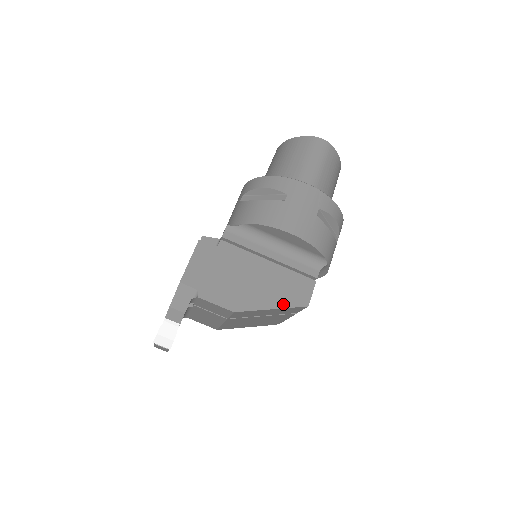
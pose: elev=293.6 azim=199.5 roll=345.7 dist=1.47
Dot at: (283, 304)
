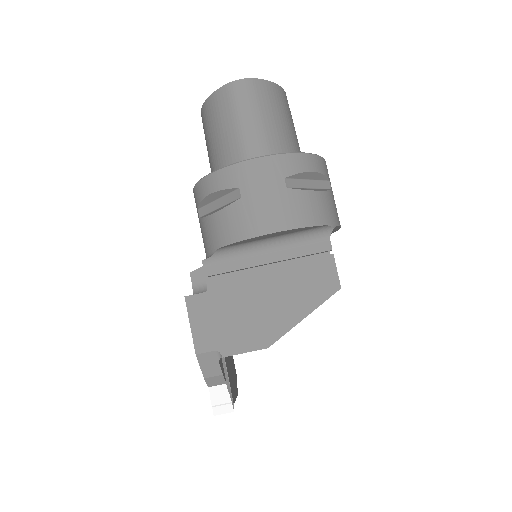
Dot at: (313, 304)
